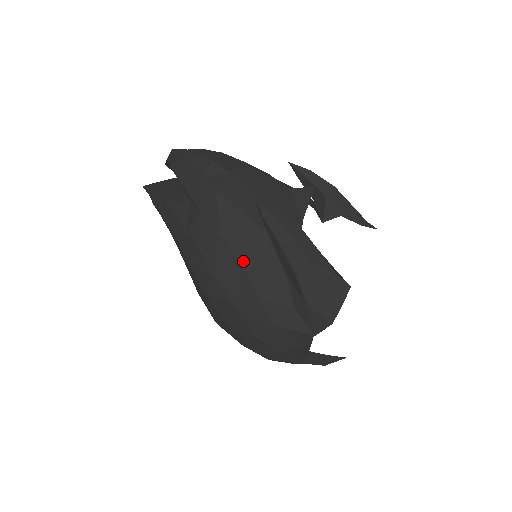
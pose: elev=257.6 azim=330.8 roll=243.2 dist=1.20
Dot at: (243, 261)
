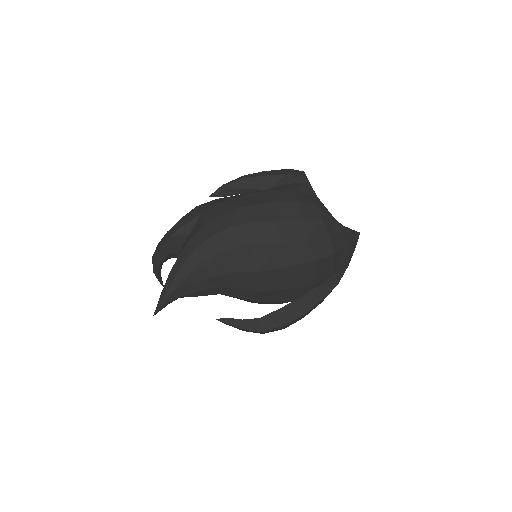
Dot at: (243, 194)
